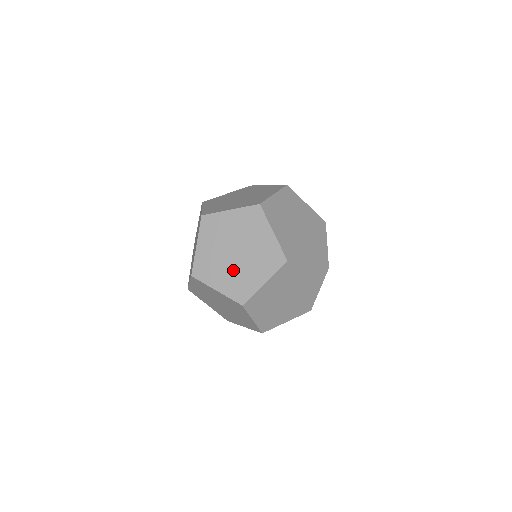
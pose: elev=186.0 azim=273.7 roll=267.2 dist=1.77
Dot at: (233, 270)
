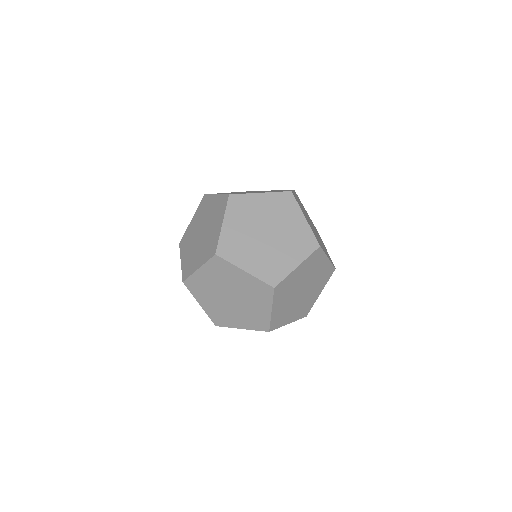
Dot at: (193, 248)
